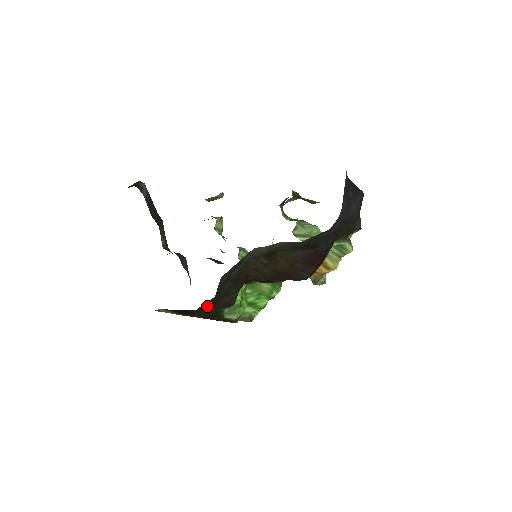
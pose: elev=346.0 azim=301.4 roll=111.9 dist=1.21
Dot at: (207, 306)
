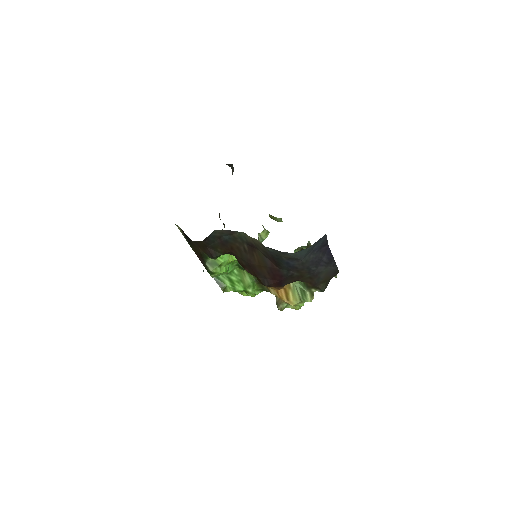
Dot at: (200, 245)
